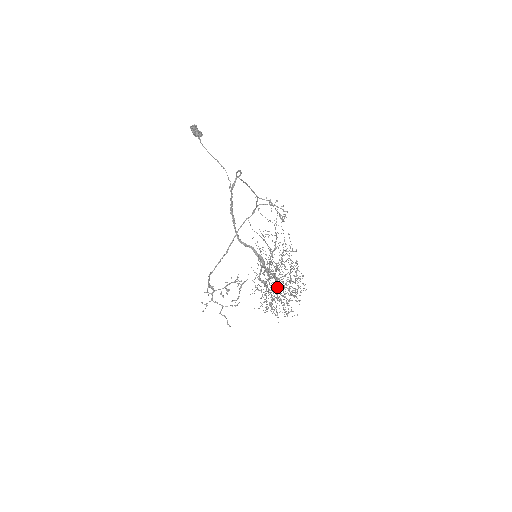
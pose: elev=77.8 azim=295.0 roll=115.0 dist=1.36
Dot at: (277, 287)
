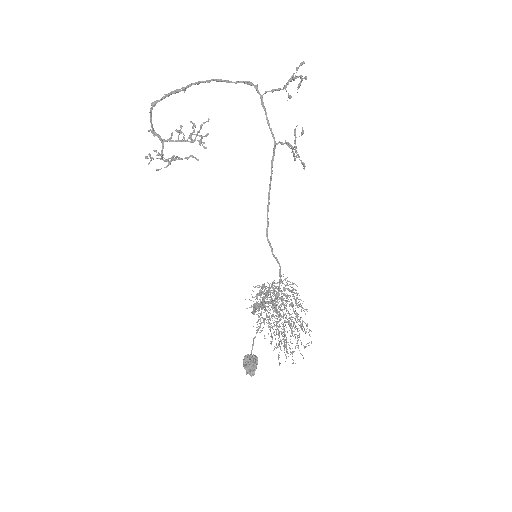
Dot at: occluded
